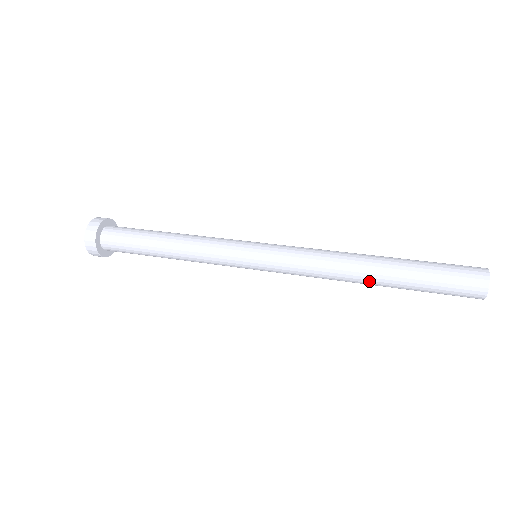
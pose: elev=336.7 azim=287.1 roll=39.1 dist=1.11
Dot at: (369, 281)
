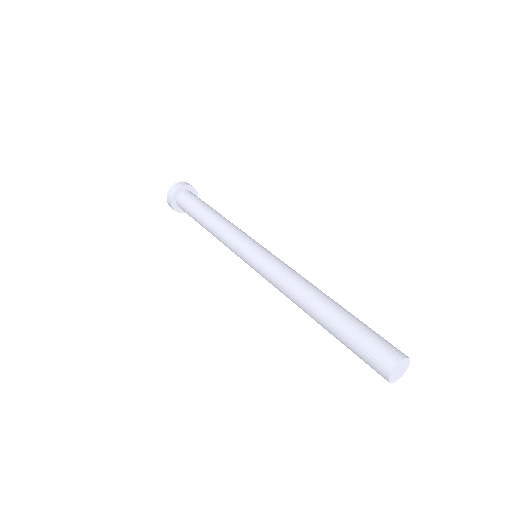
Dot at: (312, 317)
